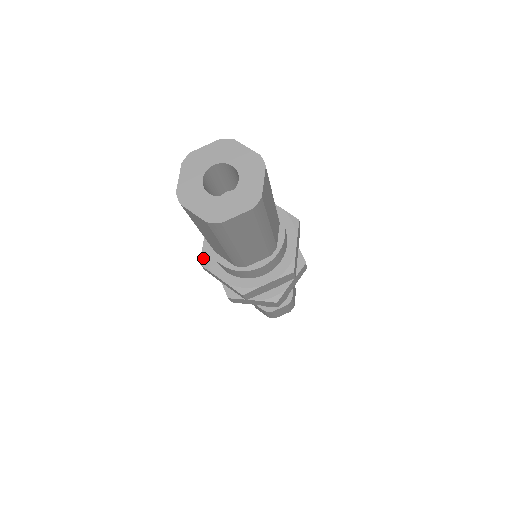
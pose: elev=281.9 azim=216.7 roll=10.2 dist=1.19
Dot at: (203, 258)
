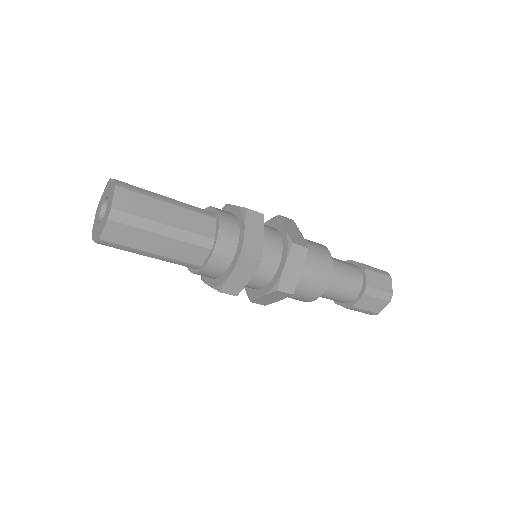
Dot at: occluded
